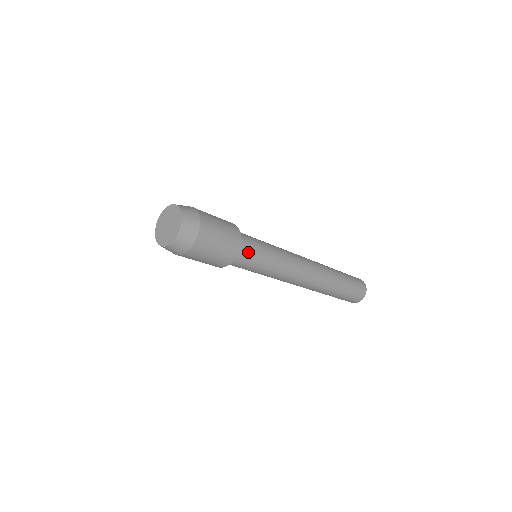
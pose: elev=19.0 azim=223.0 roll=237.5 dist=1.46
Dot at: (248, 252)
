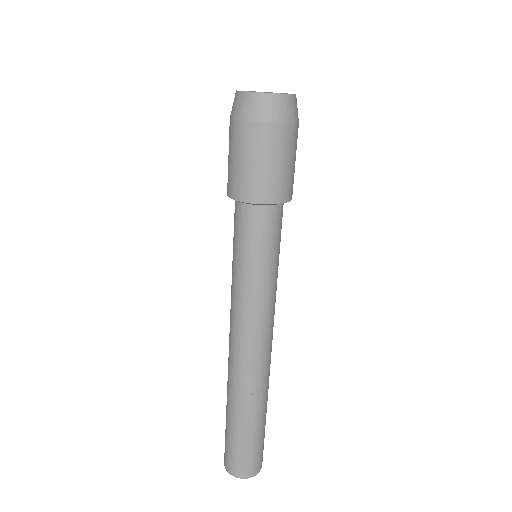
Dot at: (271, 226)
